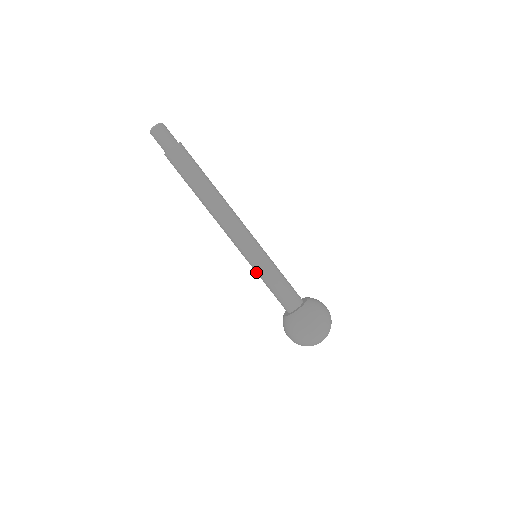
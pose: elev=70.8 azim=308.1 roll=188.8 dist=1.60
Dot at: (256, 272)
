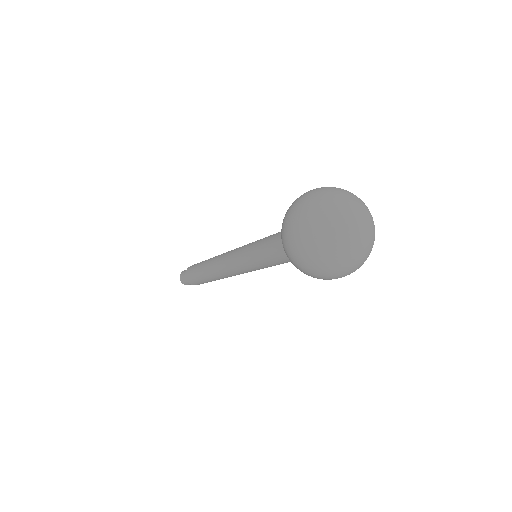
Dot at: (258, 266)
